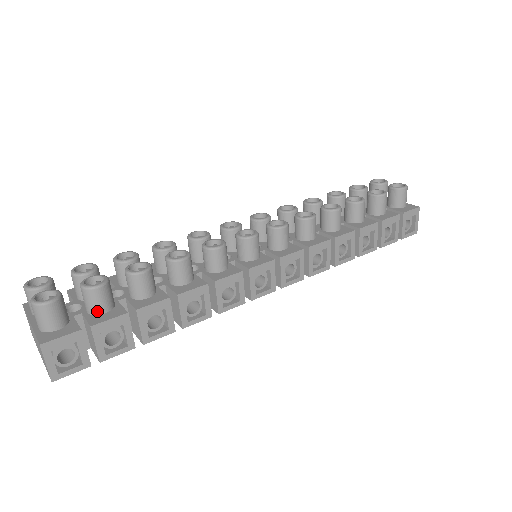
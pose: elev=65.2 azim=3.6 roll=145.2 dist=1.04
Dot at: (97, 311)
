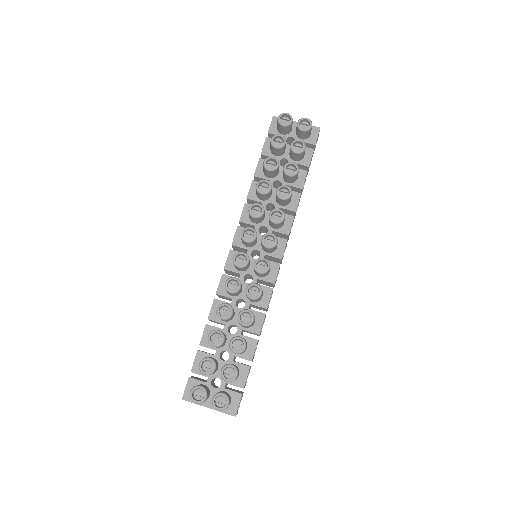
Dot at: (236, 379)
